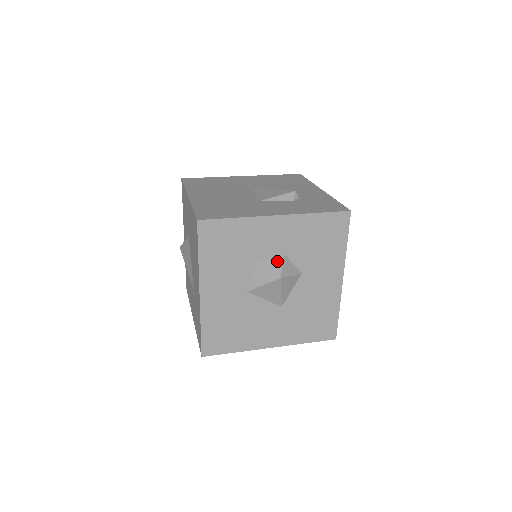
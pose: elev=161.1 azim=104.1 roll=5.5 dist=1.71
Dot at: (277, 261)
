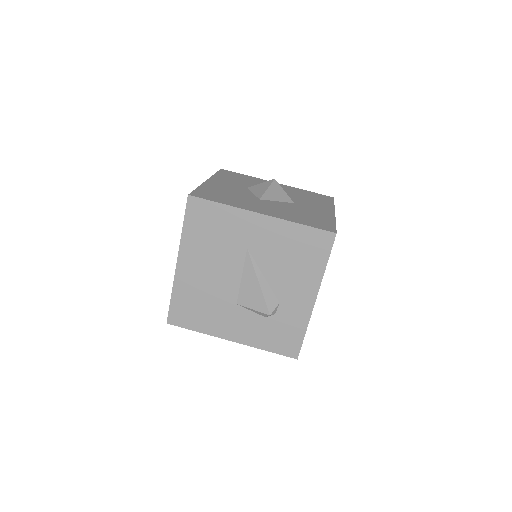
Dot at: occluded
